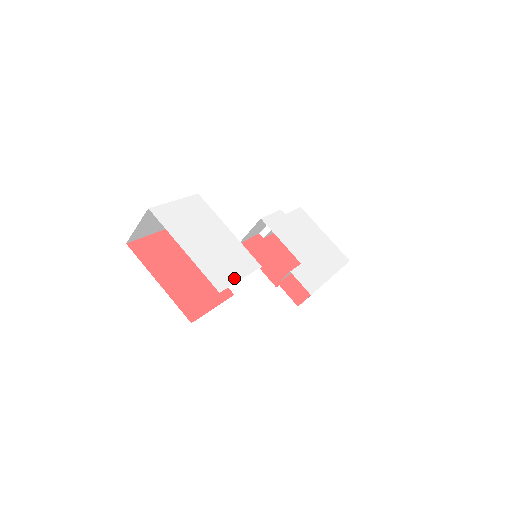
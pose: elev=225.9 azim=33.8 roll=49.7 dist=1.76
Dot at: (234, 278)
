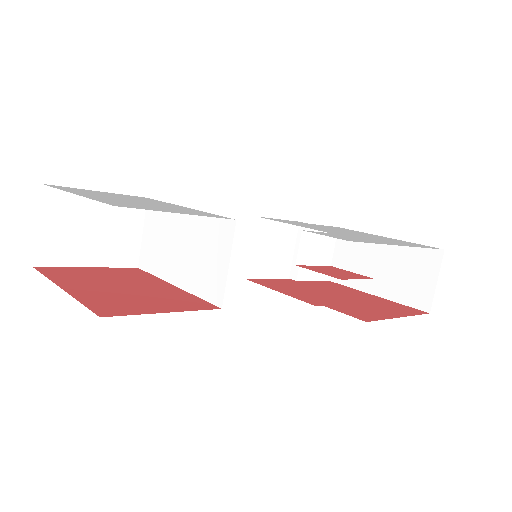
Dot at: (163, 211)
